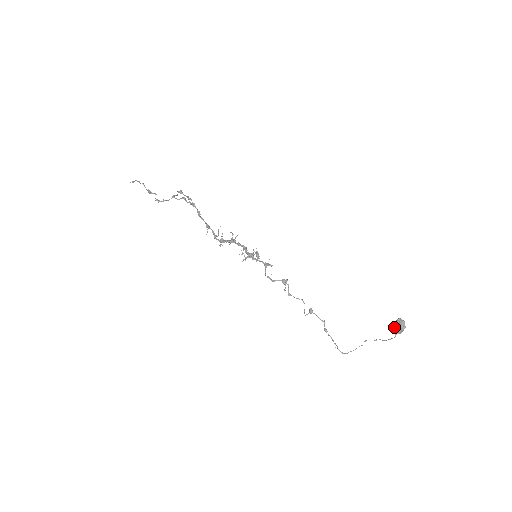
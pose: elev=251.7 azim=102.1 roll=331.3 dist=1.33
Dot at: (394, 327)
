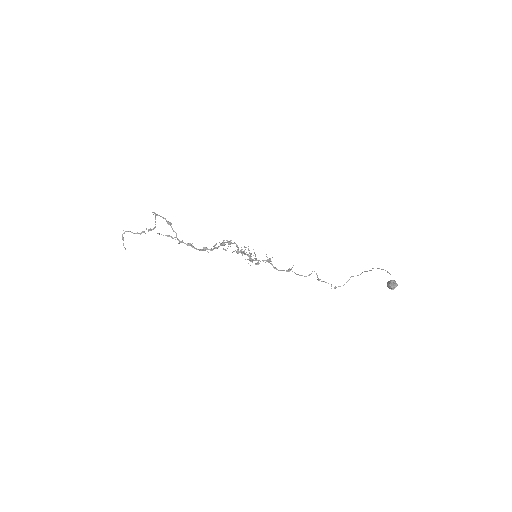
Dot at: occluded
